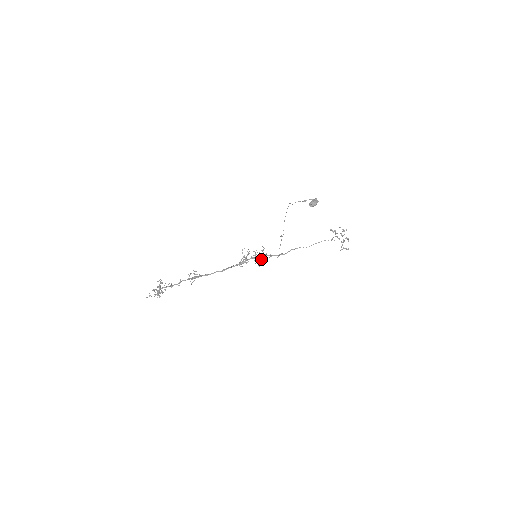
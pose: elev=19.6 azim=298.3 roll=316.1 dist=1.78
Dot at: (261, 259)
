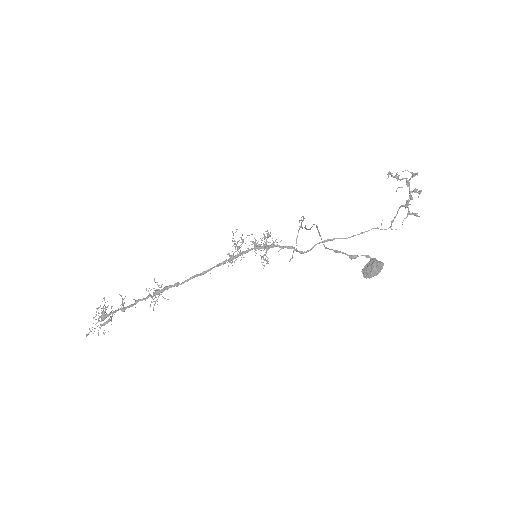
Dot at: (265, 255)
